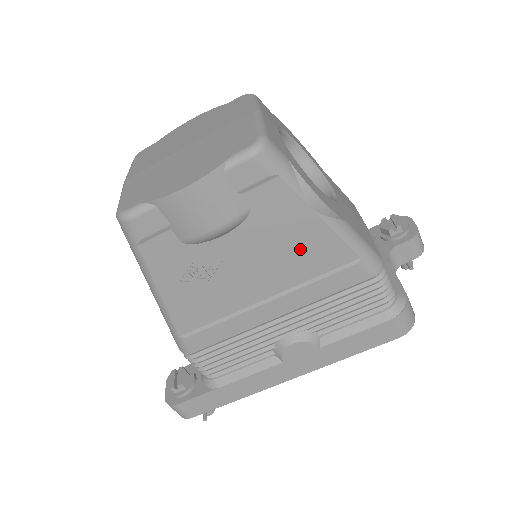
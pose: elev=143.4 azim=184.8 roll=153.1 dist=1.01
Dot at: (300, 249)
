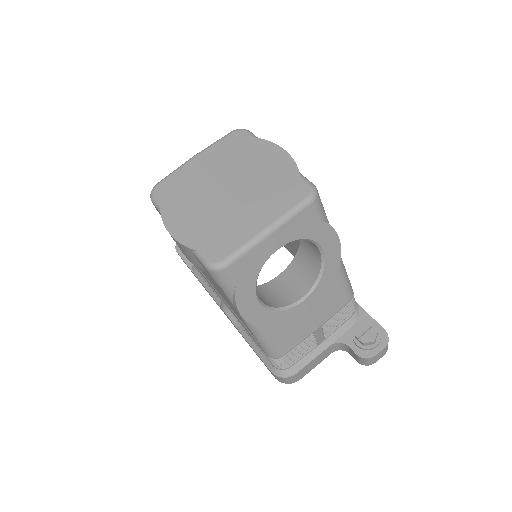
Dot at: occluded
